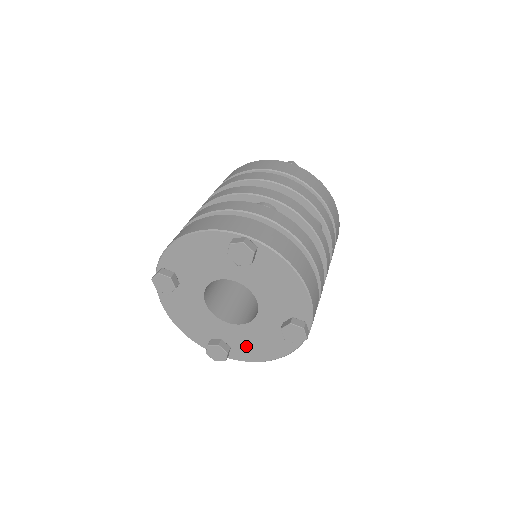
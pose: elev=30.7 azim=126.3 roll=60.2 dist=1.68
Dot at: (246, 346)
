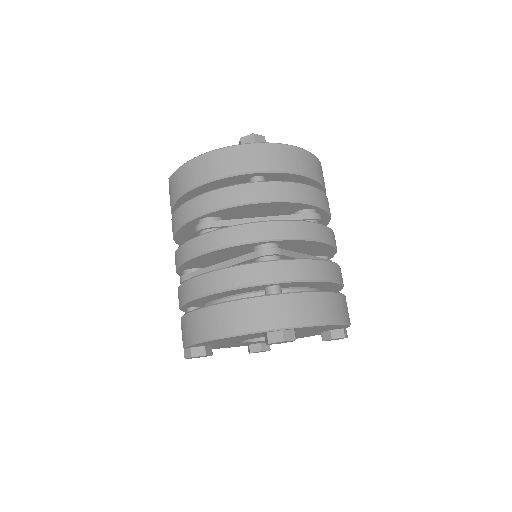
Dot at: occluded
